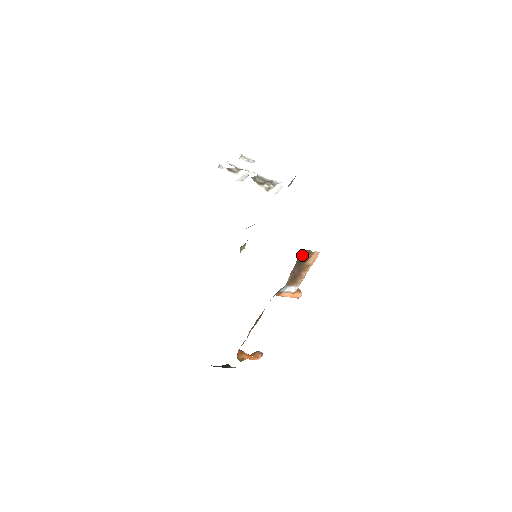
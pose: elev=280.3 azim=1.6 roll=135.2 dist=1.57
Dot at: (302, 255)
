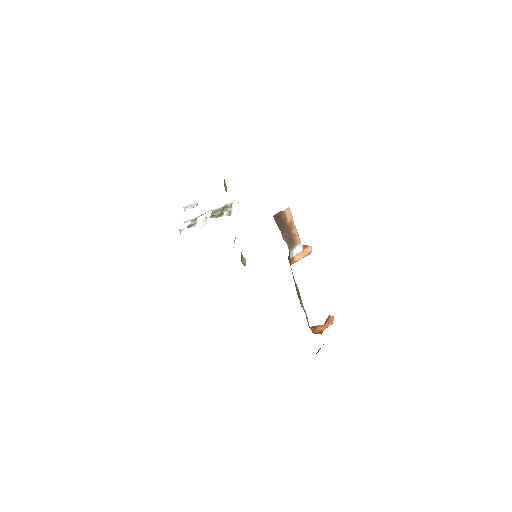
Dot at: (278, 220)
